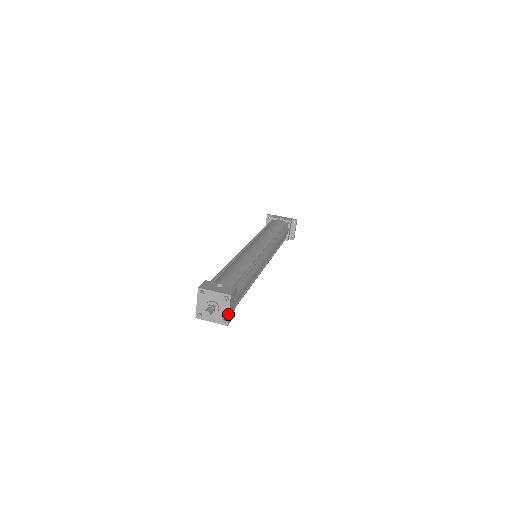
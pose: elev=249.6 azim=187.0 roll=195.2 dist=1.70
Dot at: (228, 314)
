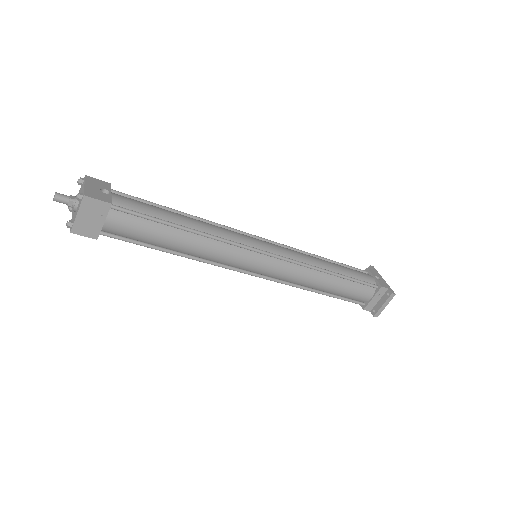
Dot at: (75, 218)
